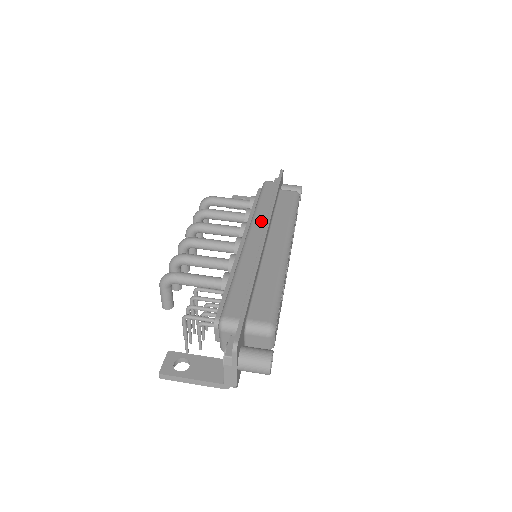
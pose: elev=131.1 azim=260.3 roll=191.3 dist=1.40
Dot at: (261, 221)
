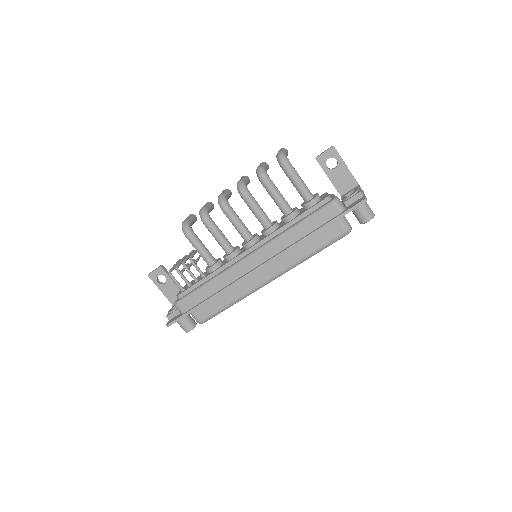
Dot at: (272, 251)
